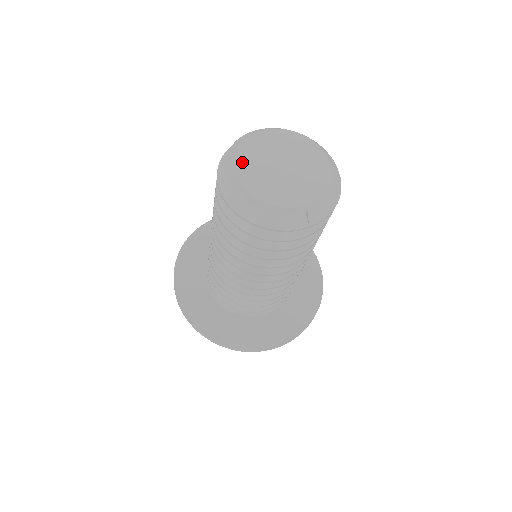
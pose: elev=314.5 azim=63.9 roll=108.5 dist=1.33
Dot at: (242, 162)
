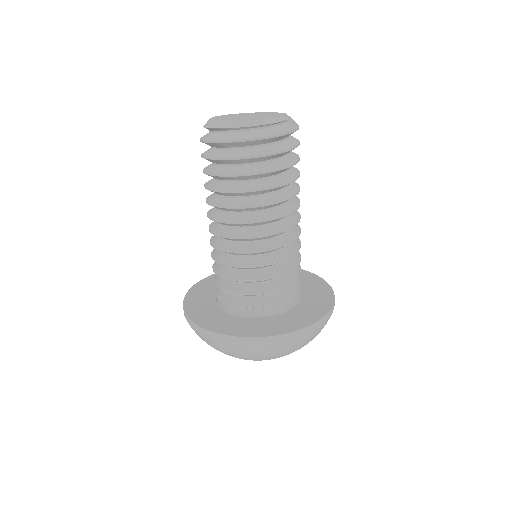
Dot at: (225, 120)
